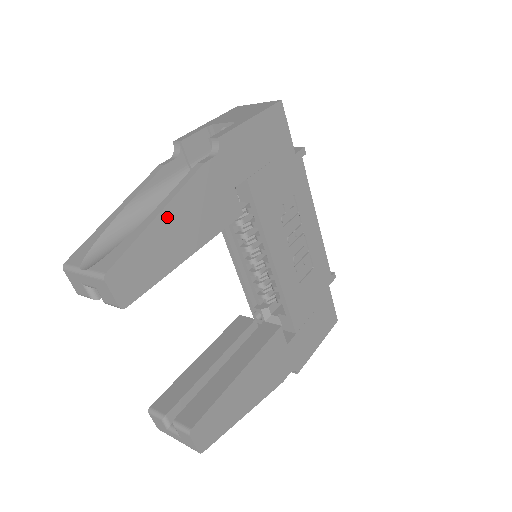
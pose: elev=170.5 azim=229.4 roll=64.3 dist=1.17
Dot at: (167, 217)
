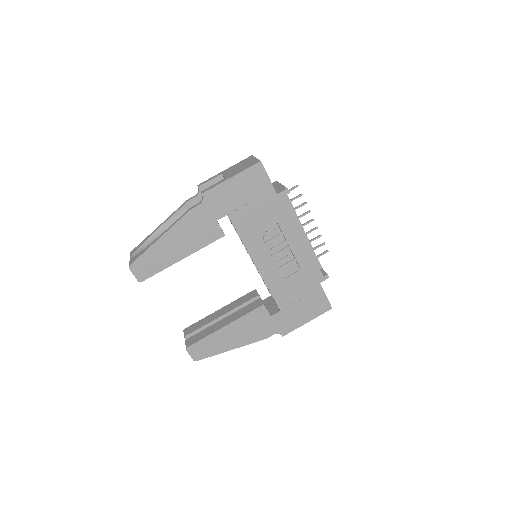
Dot at: (166, 239)
